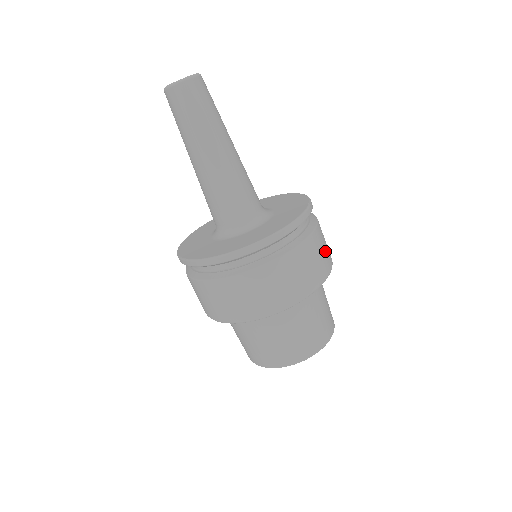
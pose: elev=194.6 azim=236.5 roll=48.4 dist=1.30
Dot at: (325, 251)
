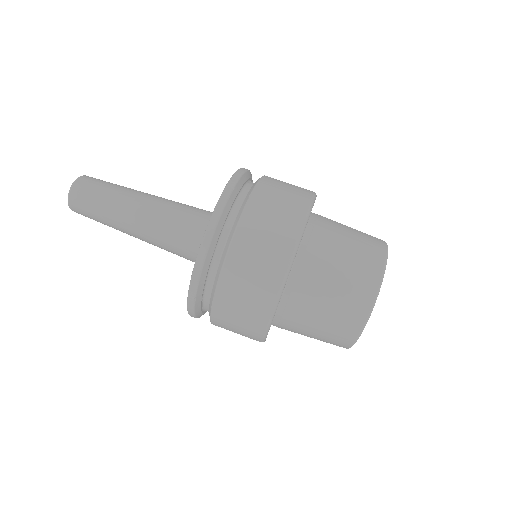
Dot at: (276, 222)
